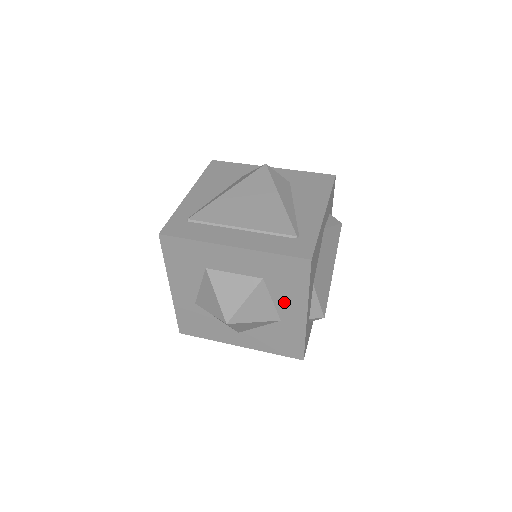
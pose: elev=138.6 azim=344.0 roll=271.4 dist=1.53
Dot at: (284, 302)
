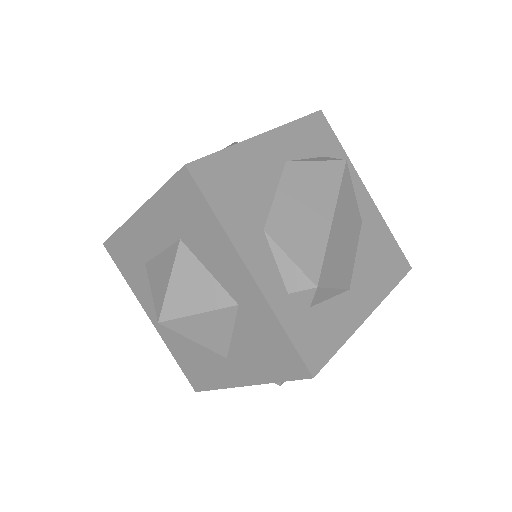
Dot at: (218, 265)
